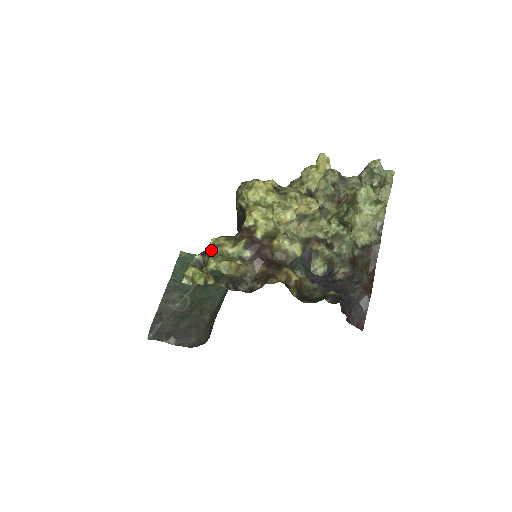
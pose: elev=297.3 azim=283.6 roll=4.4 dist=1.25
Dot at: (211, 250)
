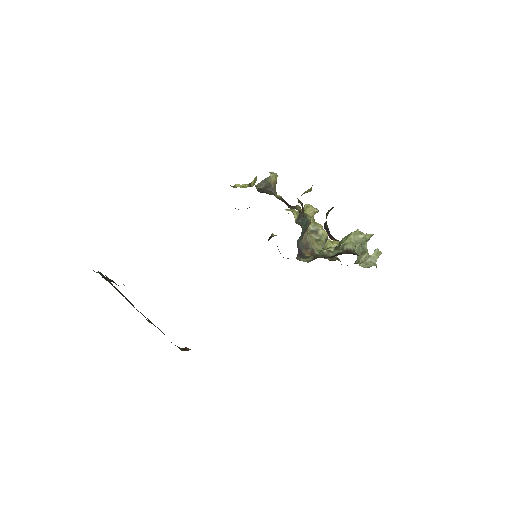
Dot at: occluded
